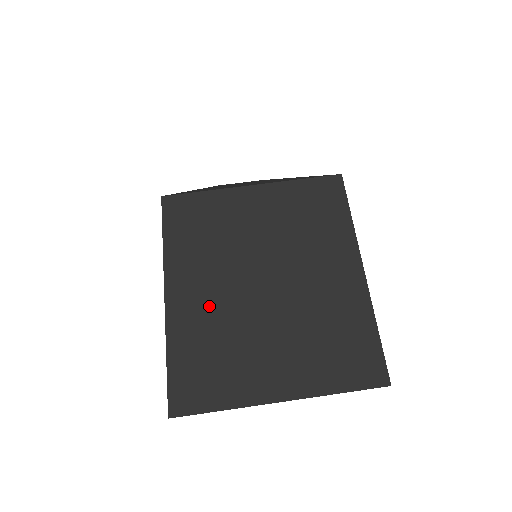
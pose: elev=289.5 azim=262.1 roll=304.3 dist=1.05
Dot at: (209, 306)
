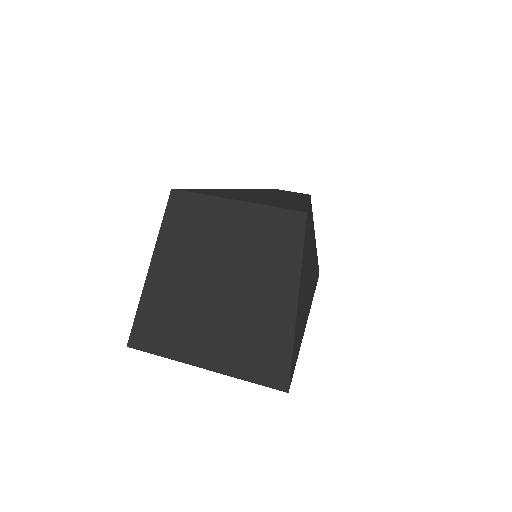
Dot at: (177, 279)
